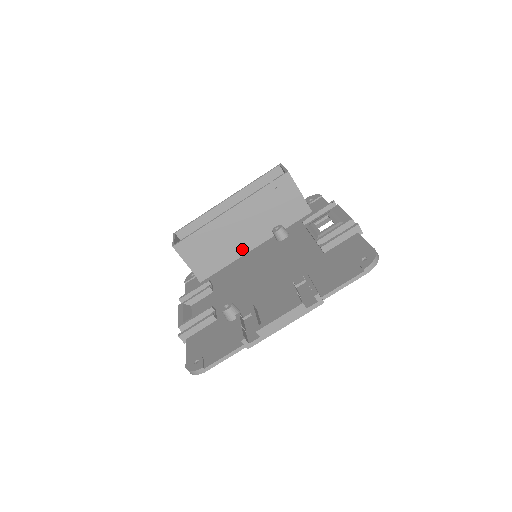
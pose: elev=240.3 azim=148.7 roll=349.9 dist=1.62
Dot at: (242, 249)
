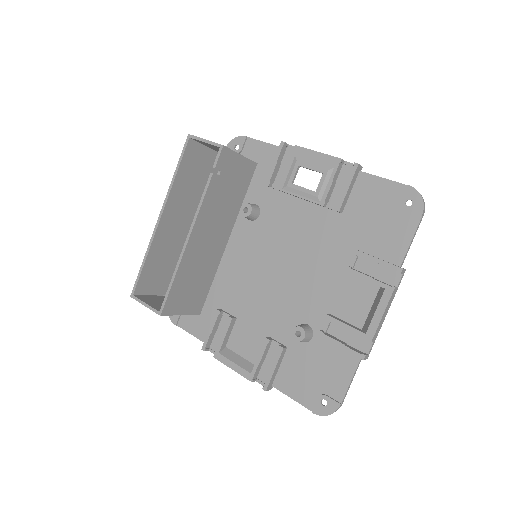
Dot at: (218, 253)
